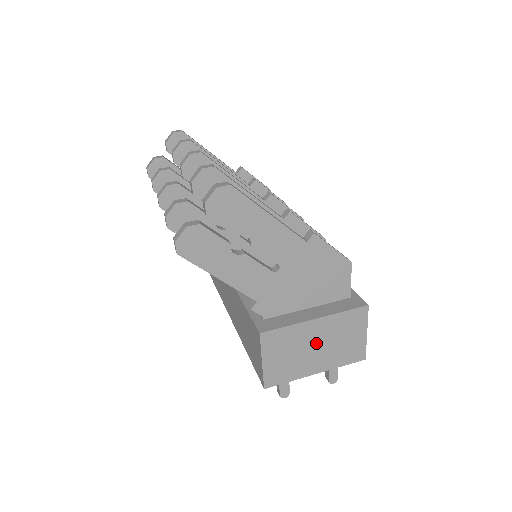
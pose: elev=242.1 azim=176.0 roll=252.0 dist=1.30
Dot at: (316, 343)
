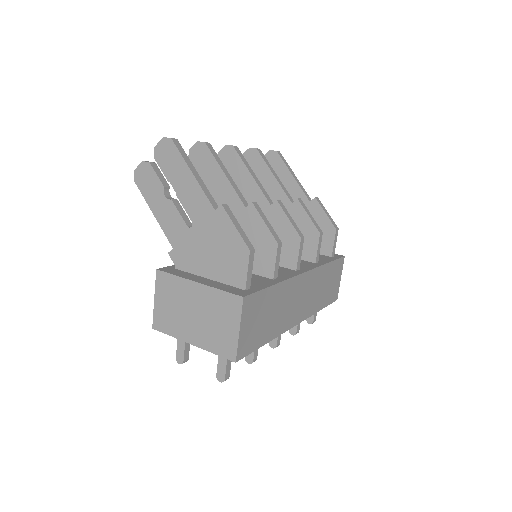
Dot at: (195, 309)
